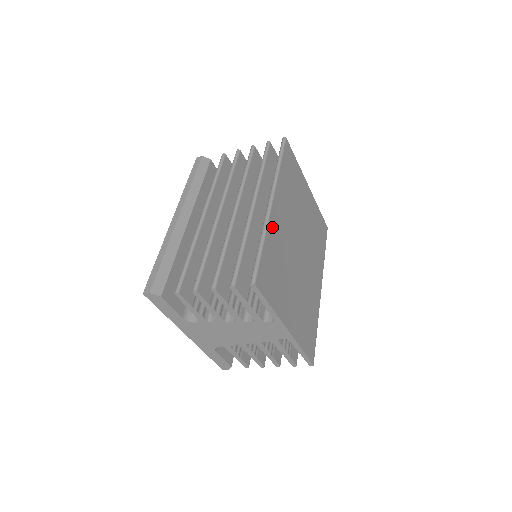
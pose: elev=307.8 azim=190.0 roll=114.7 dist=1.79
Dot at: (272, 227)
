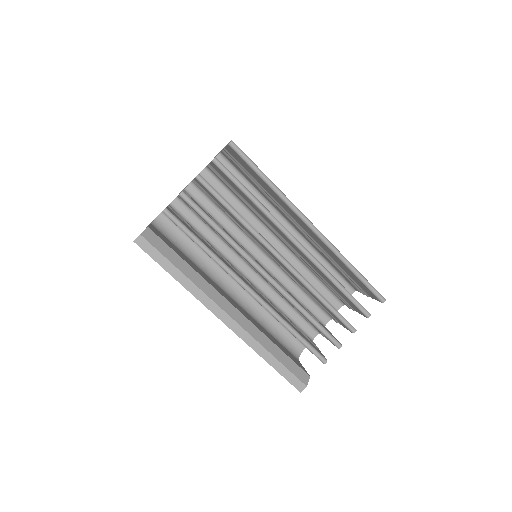
Dot at: occluded
